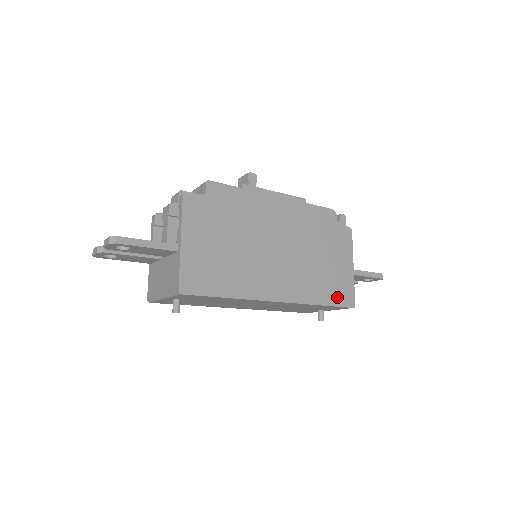
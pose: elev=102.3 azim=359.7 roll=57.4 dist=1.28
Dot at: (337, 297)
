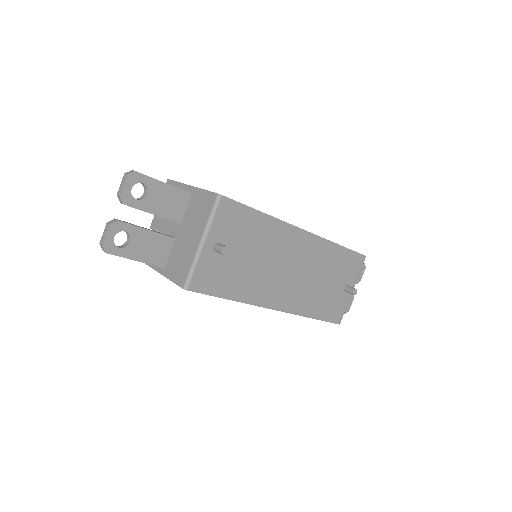
Dot at: occluded
